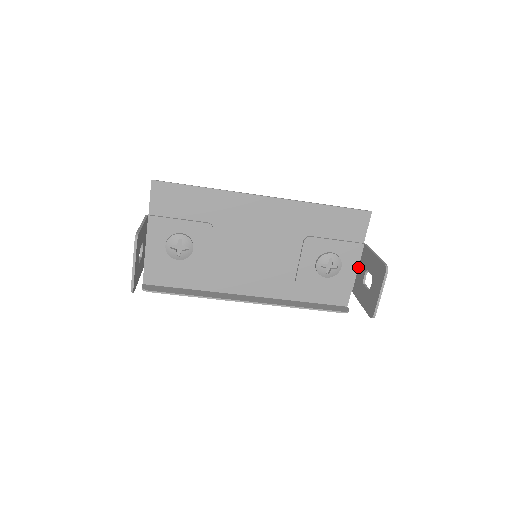
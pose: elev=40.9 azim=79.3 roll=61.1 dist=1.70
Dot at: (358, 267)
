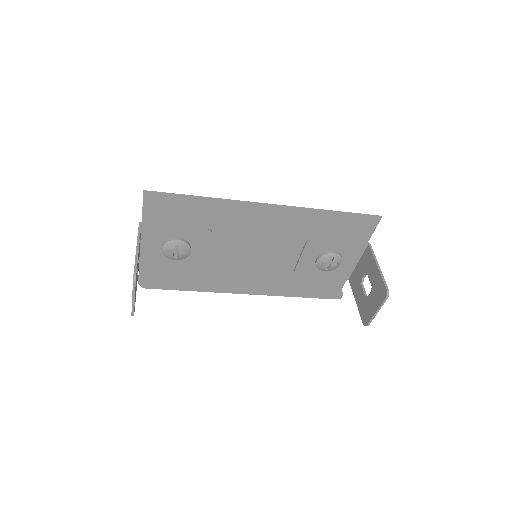
Dot at: (358, 262)
